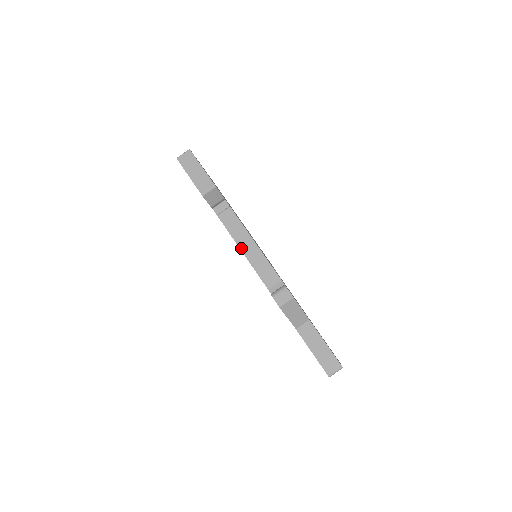
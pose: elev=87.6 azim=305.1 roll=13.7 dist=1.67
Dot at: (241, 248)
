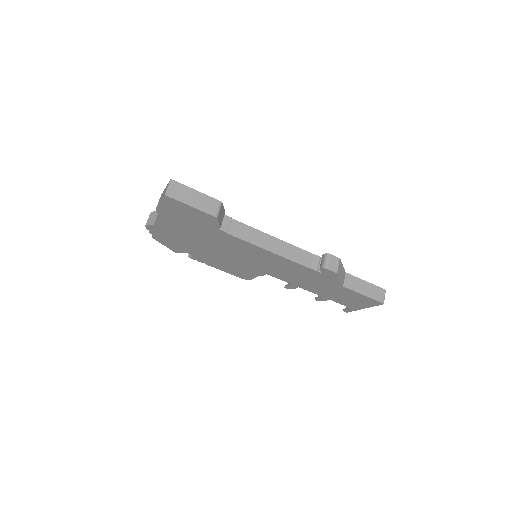
Dot at: (267, 249)
